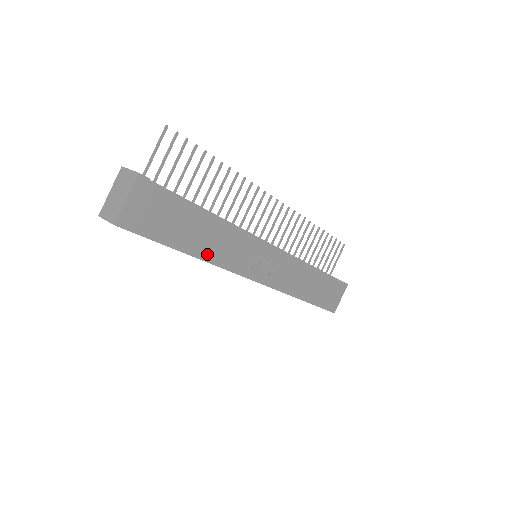
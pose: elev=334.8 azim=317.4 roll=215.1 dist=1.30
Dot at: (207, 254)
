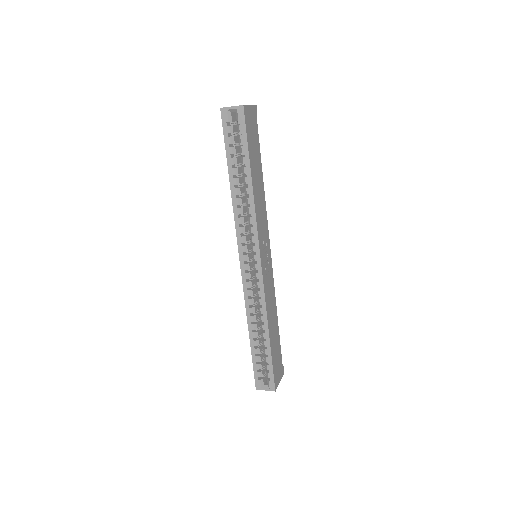
Dot at: (255, 196)
